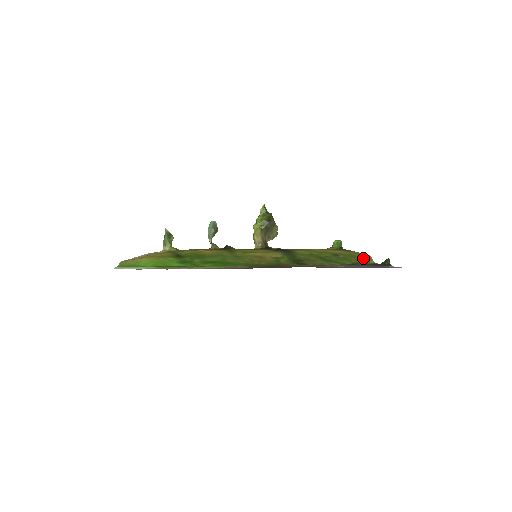
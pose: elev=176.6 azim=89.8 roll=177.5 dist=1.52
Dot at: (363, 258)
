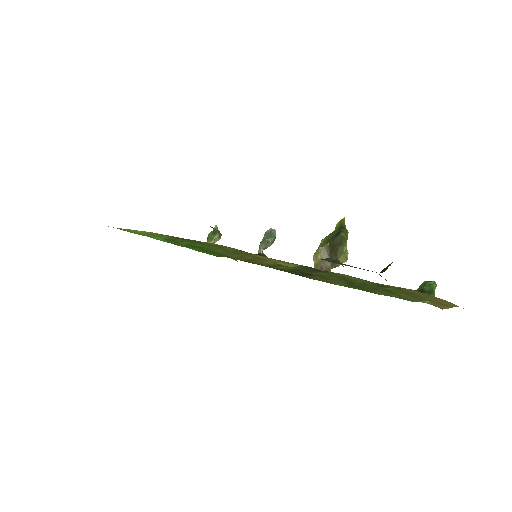
Dot at: (429, 300)
